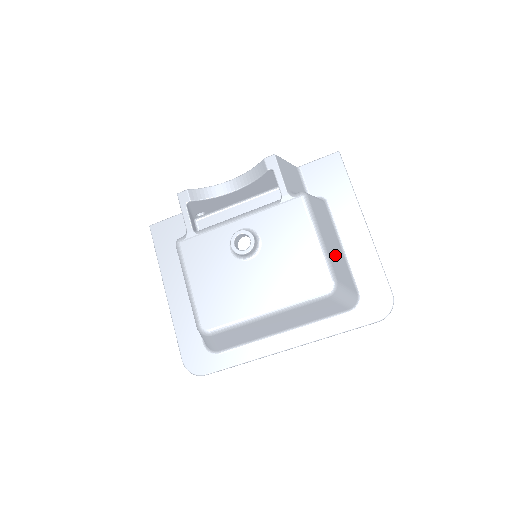
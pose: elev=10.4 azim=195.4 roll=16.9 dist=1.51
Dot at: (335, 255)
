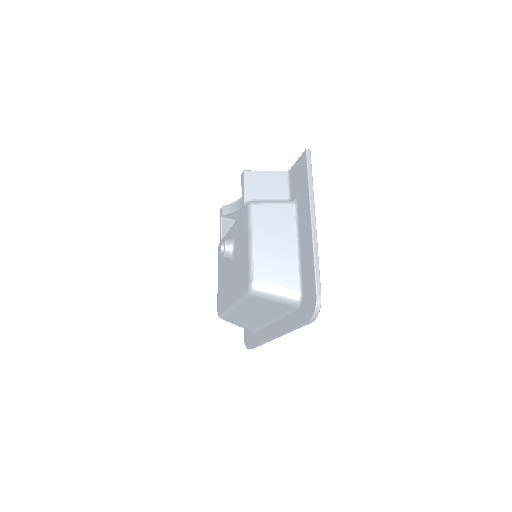
Dot at: (272, 256)
